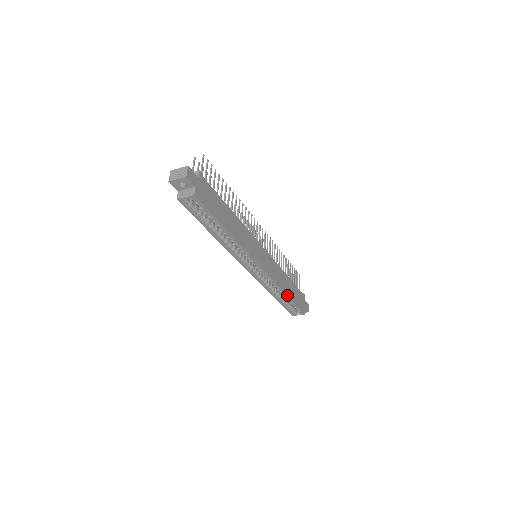
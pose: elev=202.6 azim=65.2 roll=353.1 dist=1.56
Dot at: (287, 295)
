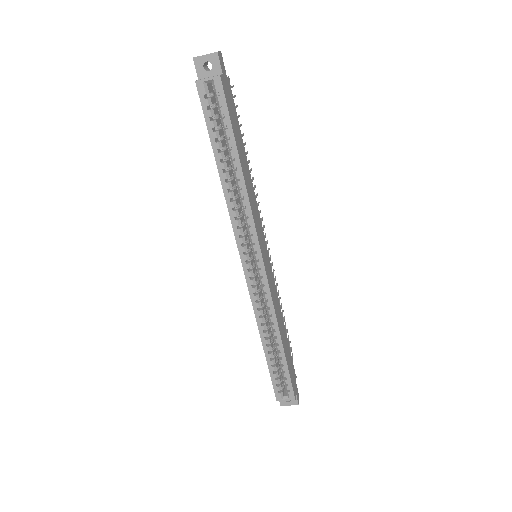
Dot at: (281, 341)
